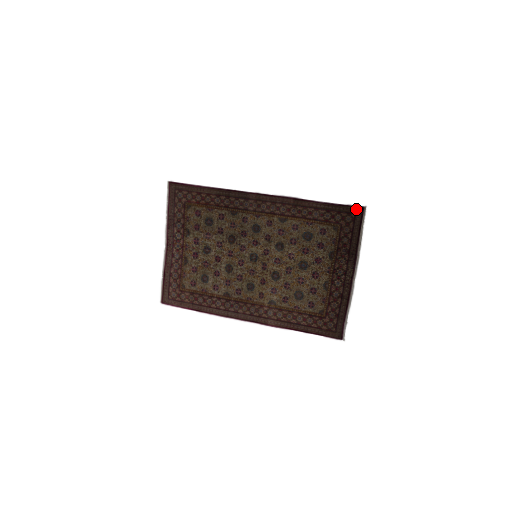
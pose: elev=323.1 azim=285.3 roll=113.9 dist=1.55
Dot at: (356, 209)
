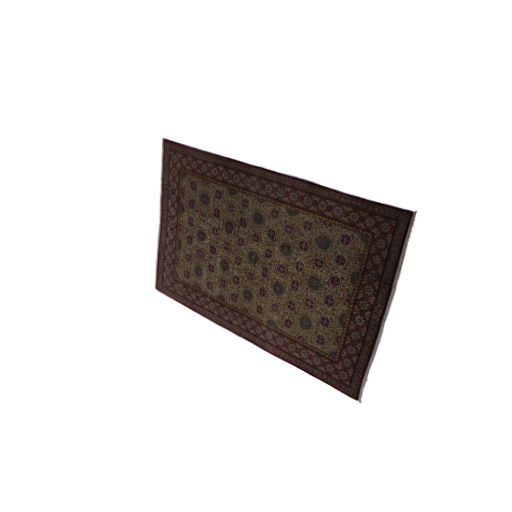
Dot at: (399, 213)
